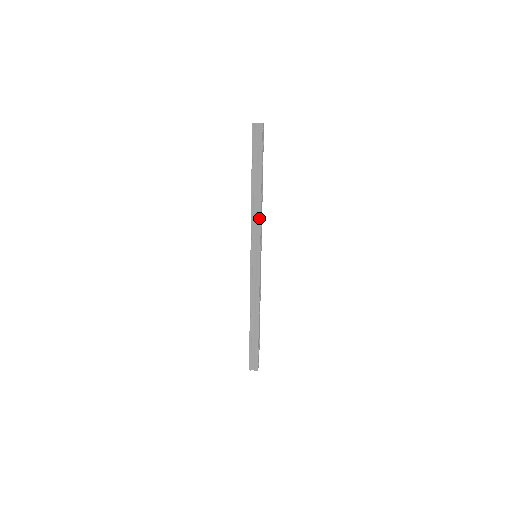
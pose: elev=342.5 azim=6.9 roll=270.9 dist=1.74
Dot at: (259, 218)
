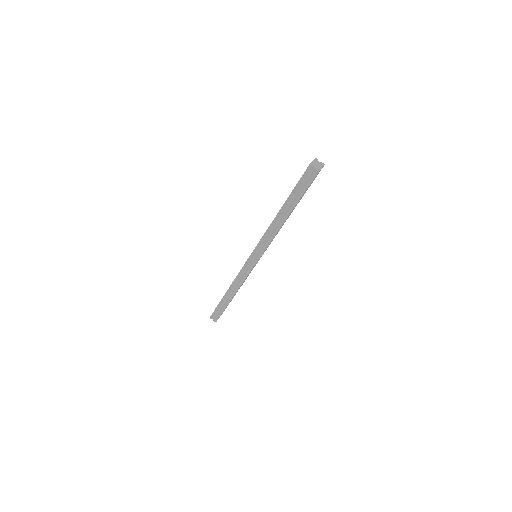
Dot at: (272, 237)
